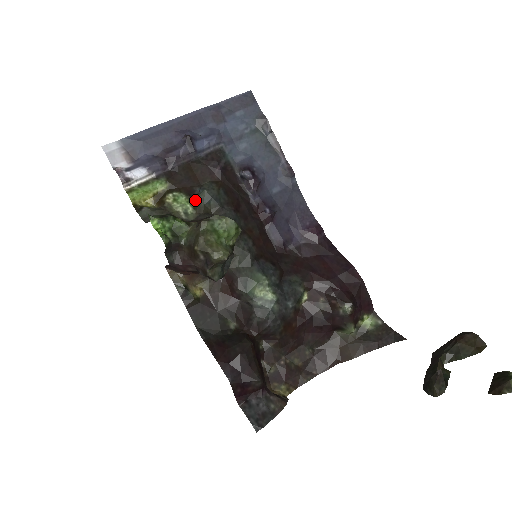
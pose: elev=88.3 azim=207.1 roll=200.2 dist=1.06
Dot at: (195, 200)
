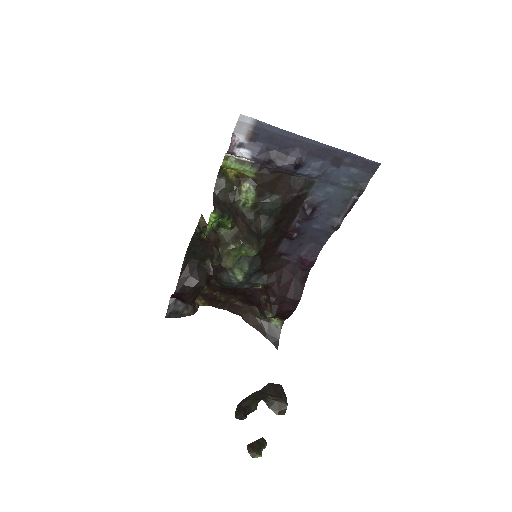
Dot at: (258, 202)
